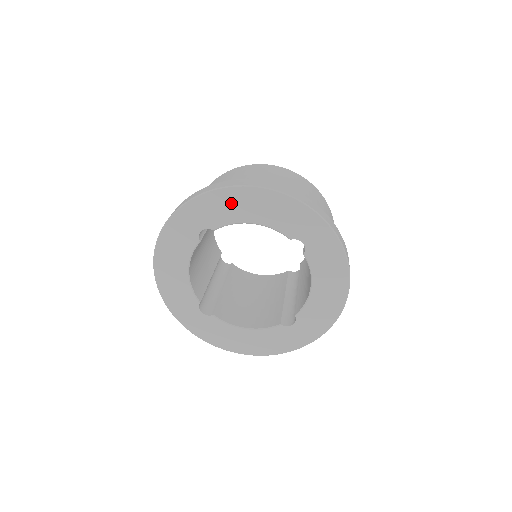
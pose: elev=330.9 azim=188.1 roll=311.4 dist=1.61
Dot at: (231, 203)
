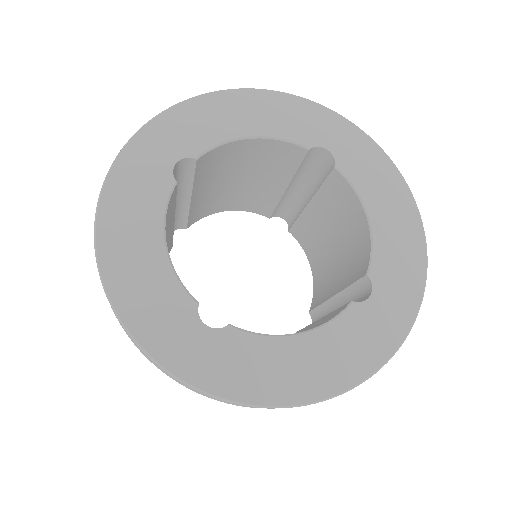
Dot at: (212, 114)
